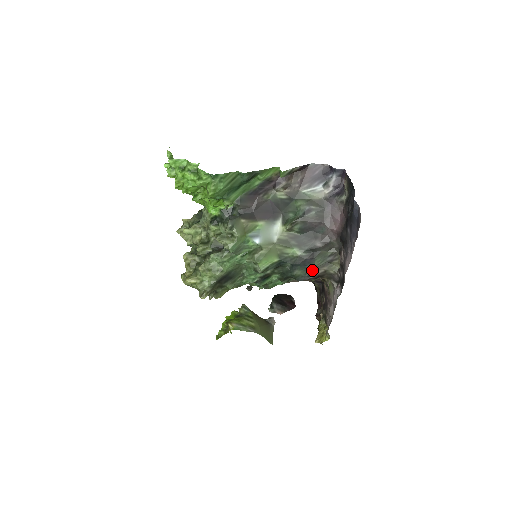
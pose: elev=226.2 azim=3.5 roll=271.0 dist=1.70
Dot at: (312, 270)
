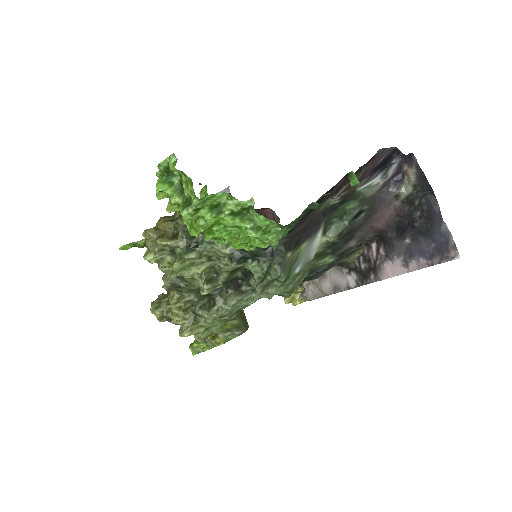
Dot at: (331, 266)
